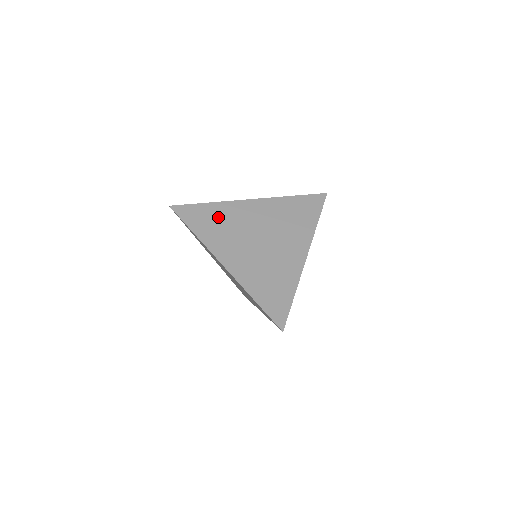
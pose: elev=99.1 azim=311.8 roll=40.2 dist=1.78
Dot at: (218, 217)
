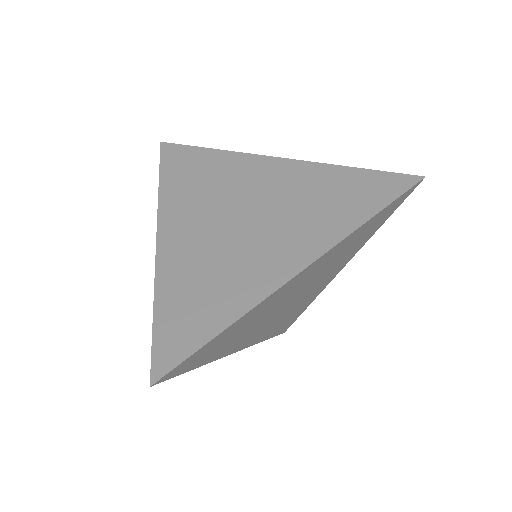
Dot at: (238, 330)
